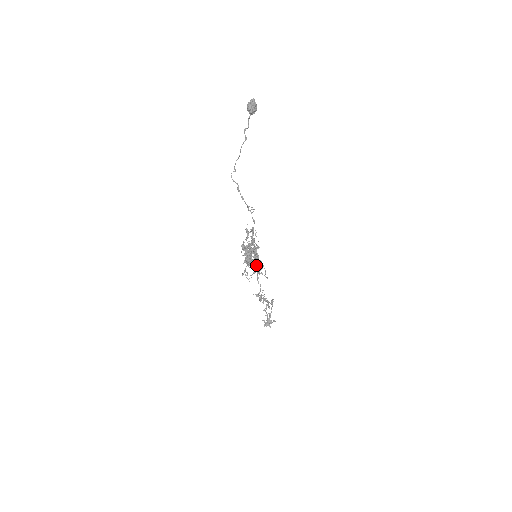
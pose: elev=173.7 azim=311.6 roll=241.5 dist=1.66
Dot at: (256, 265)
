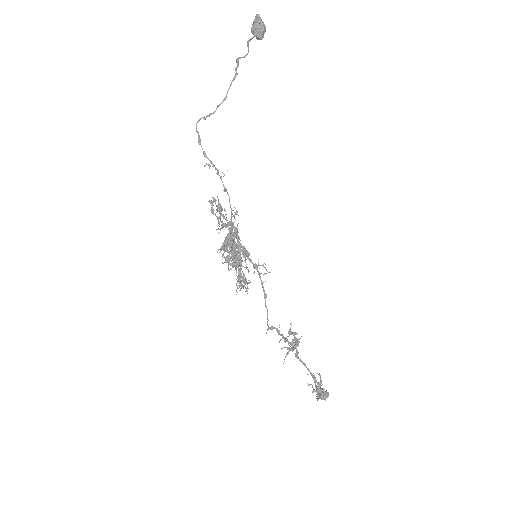
Dot at: occluded
